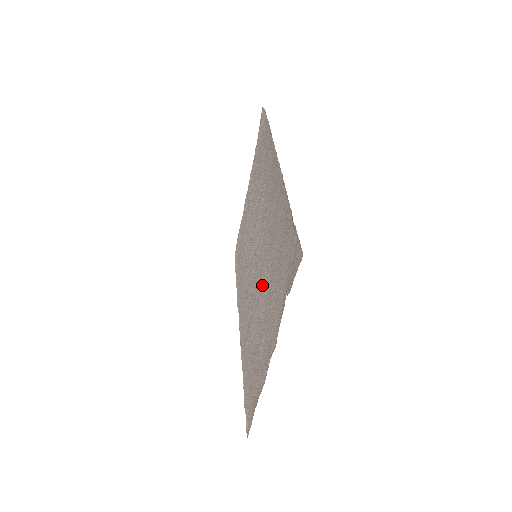
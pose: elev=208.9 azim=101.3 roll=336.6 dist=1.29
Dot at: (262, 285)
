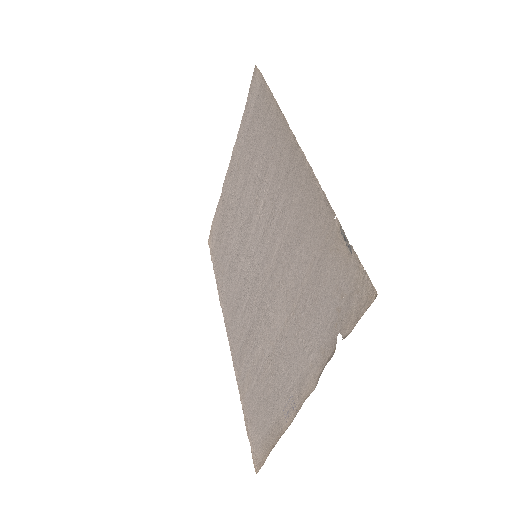
Dot at: (275, 299)
